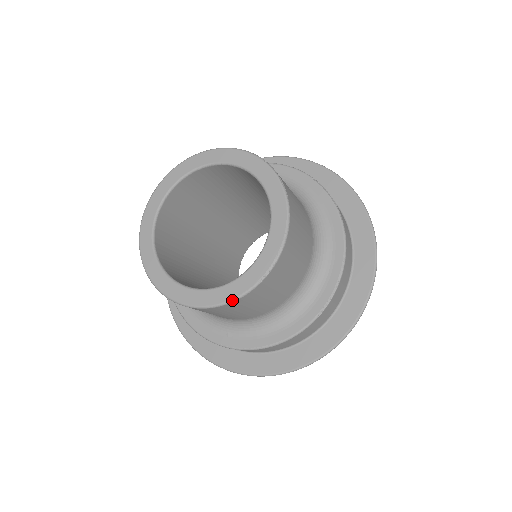
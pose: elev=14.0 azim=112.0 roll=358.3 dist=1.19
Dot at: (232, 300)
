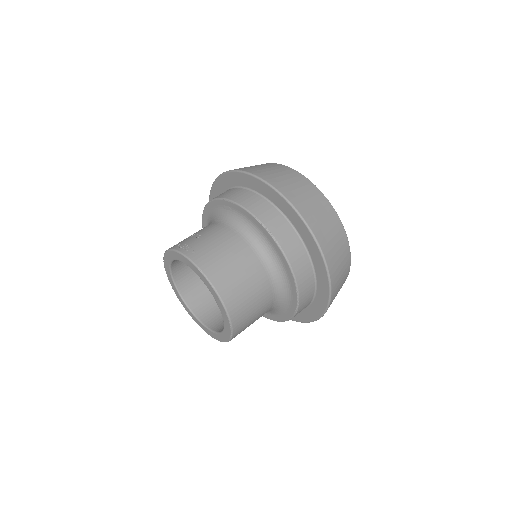
Dot at: occluded
